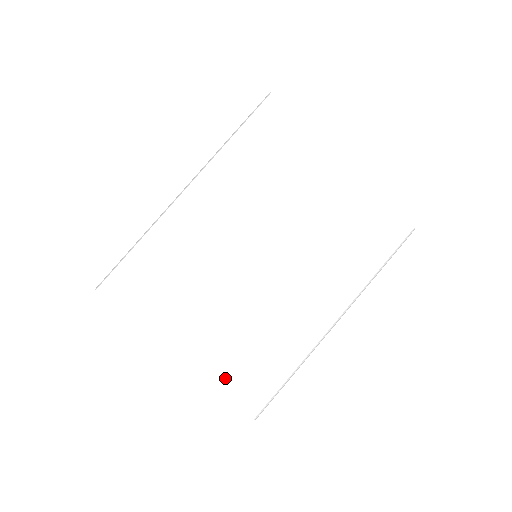
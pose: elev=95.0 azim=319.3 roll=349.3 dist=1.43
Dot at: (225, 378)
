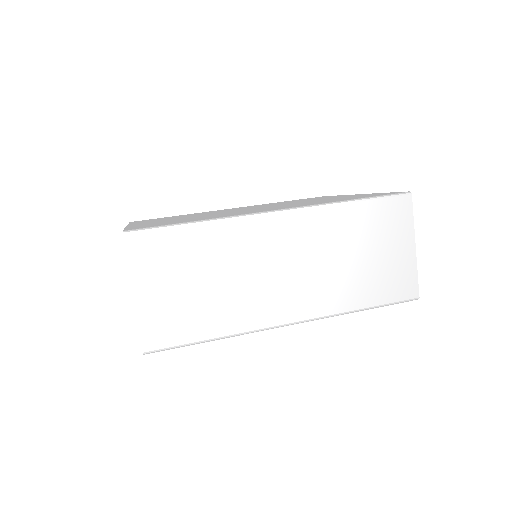
Dot at: occluded
